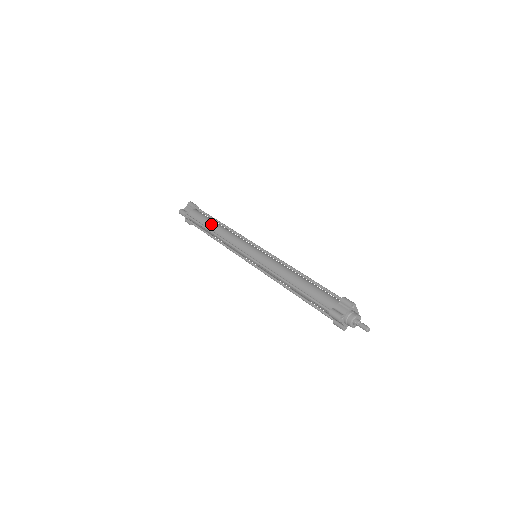
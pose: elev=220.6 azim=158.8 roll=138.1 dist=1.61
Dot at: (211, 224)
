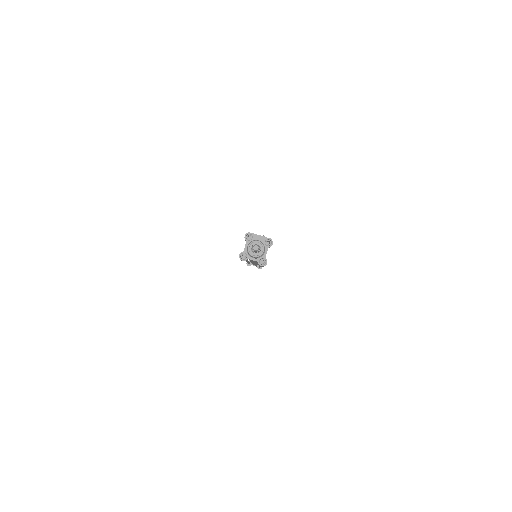
Dot at: occluded
